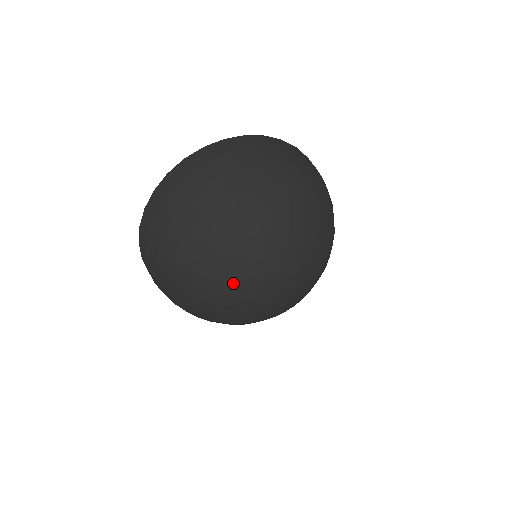
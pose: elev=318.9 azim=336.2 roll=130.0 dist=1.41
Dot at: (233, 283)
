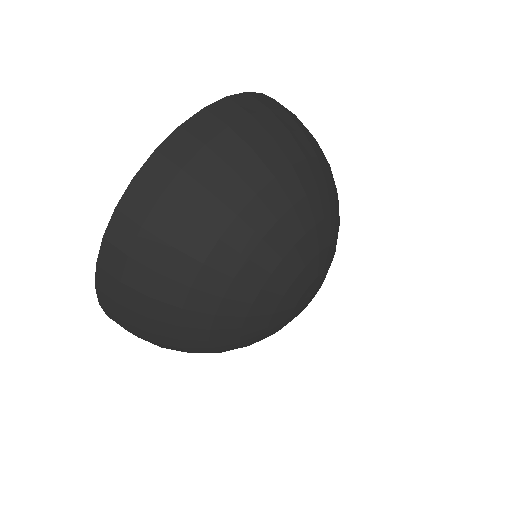
Dot at: (264, 337)
